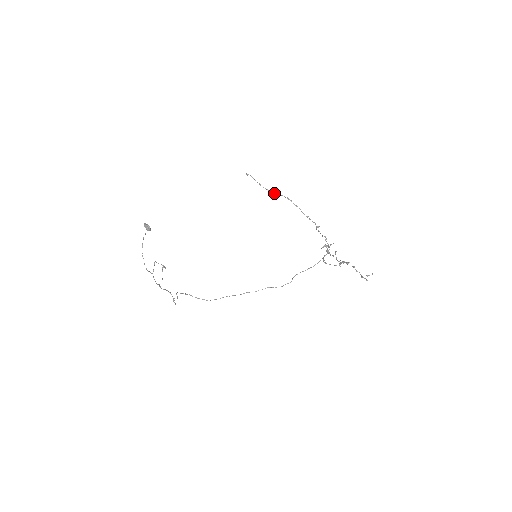
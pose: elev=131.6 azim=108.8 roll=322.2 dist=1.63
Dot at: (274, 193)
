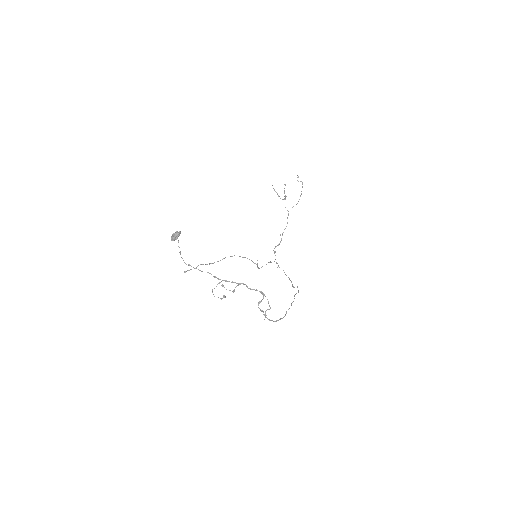
Dot at: (213, 263)
